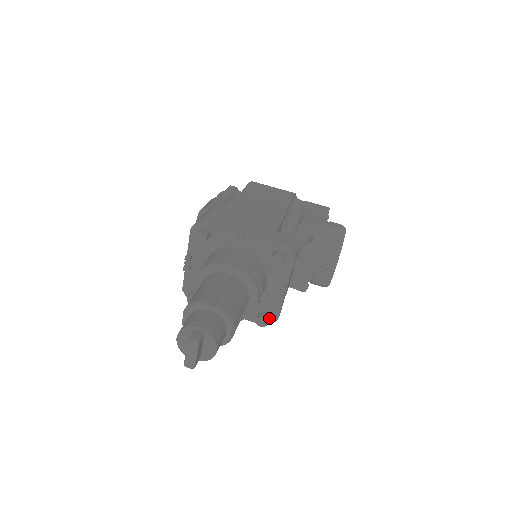
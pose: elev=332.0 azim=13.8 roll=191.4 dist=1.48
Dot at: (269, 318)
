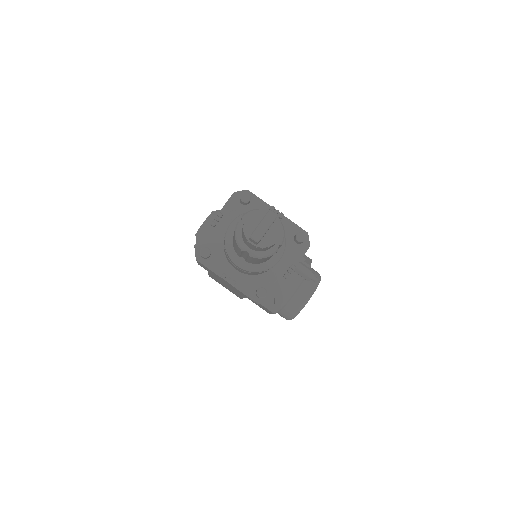
Dot at: (265, 297)
